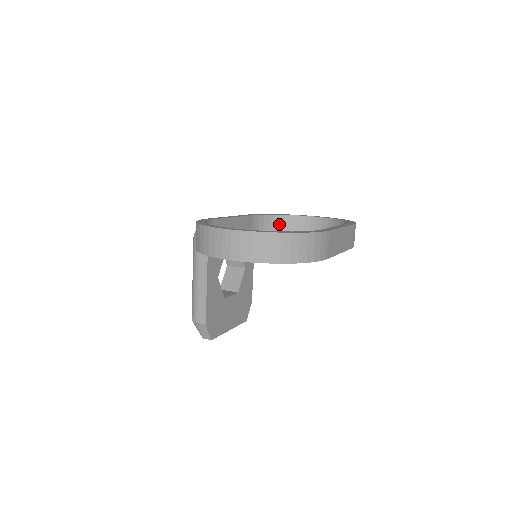
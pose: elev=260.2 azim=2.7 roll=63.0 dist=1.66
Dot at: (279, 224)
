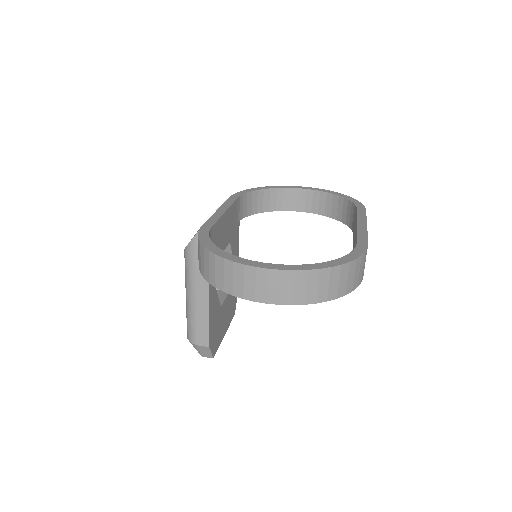
Dot at: (262, 200)
